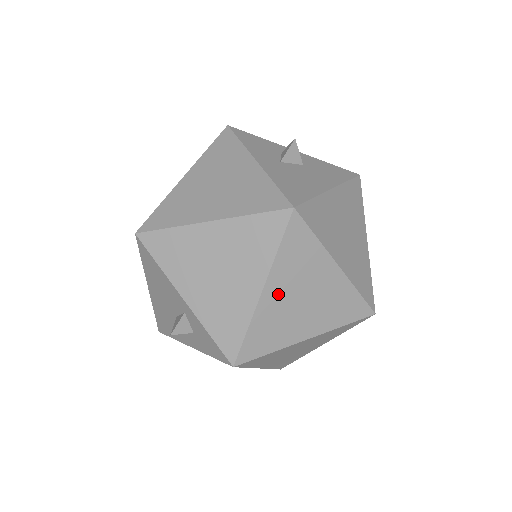
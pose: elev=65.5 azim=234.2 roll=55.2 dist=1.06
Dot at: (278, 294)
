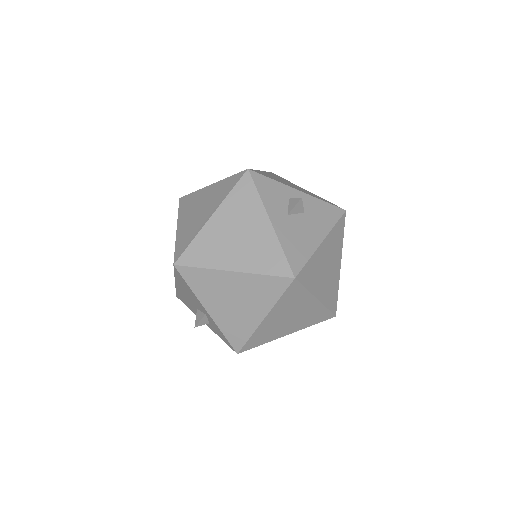
Dot at: (274, 319)
